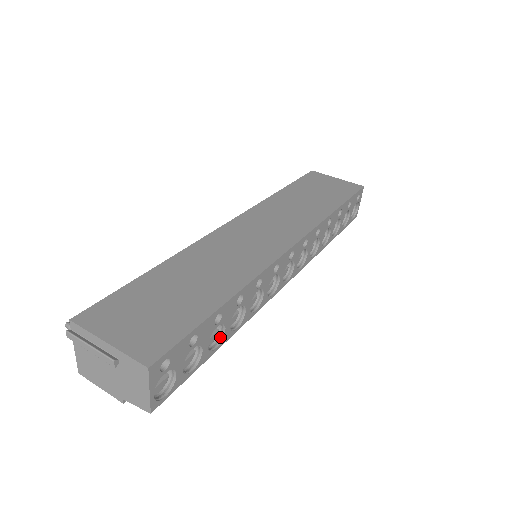
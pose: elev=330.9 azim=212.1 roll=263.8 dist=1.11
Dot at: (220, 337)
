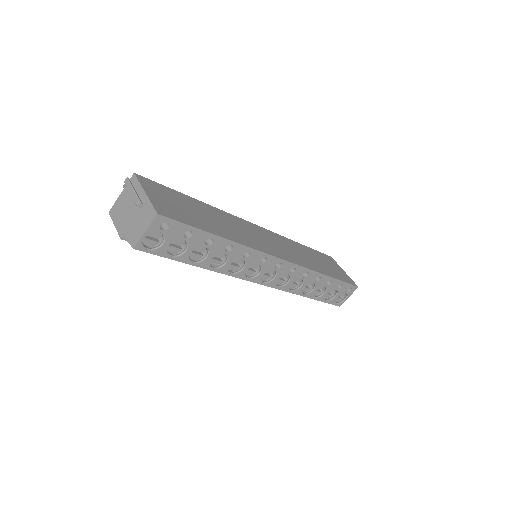
Dot at: (201, 260)
